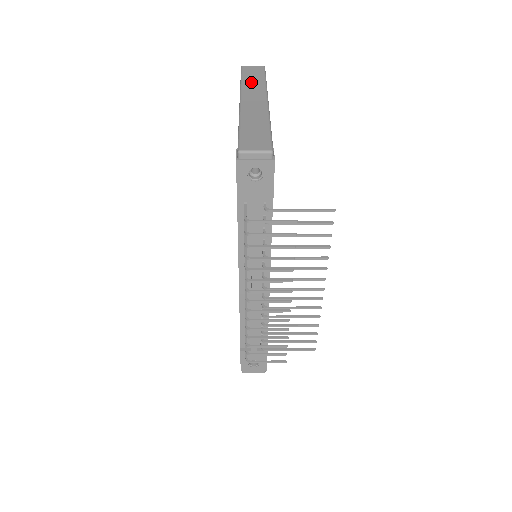
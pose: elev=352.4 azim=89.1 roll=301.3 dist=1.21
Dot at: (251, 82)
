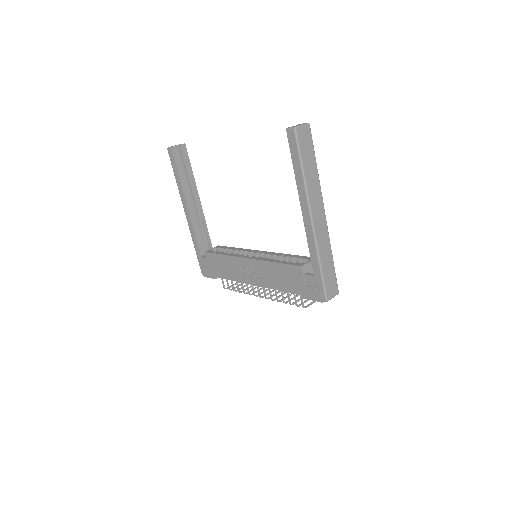
Dot at: (311, 178)
